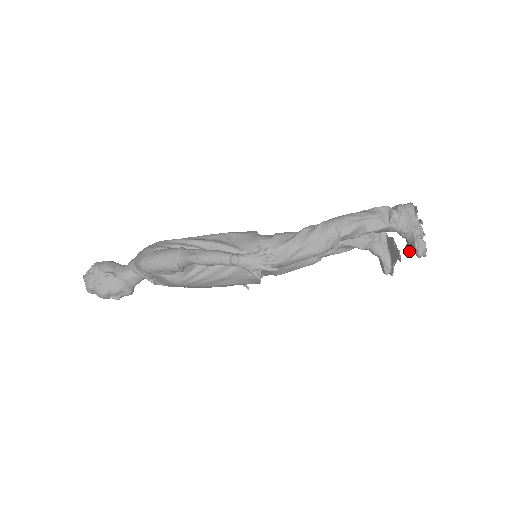
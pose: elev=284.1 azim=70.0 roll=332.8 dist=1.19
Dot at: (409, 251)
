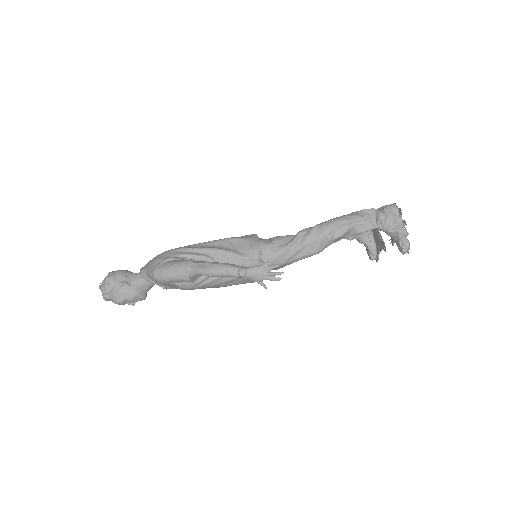
Dot at: (393, 245)
